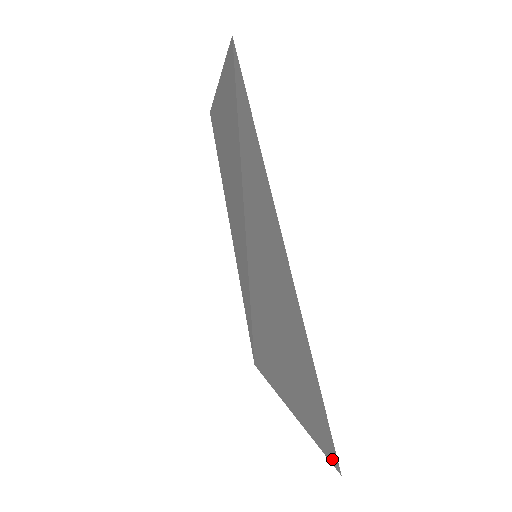
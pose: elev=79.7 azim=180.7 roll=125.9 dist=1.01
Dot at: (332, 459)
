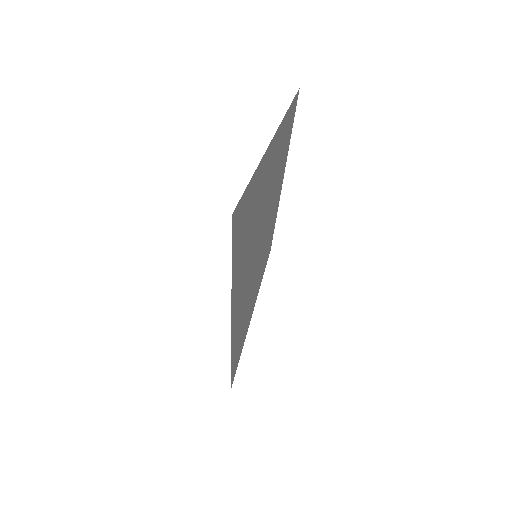
Dot at: occluded
